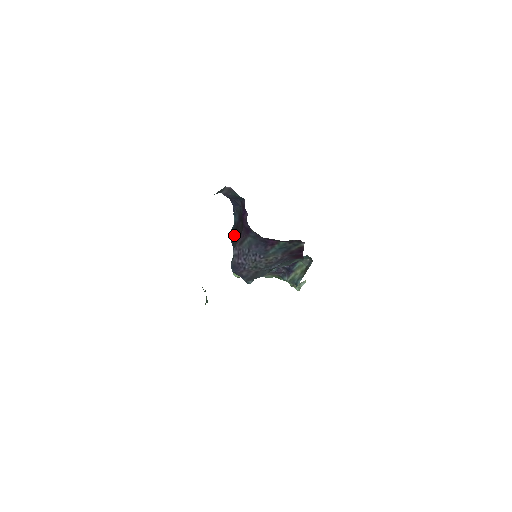
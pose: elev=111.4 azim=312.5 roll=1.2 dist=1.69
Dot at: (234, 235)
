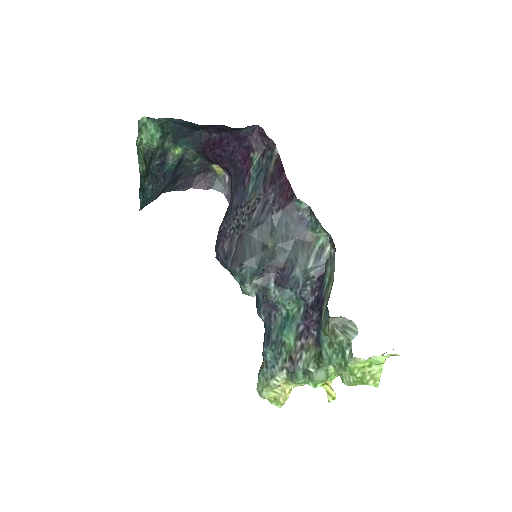
Dot at: occluded
